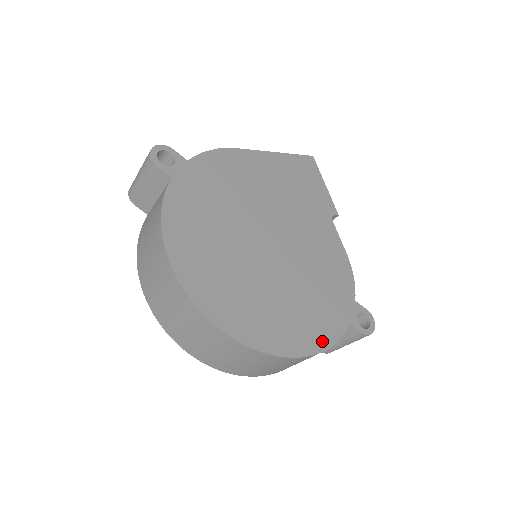
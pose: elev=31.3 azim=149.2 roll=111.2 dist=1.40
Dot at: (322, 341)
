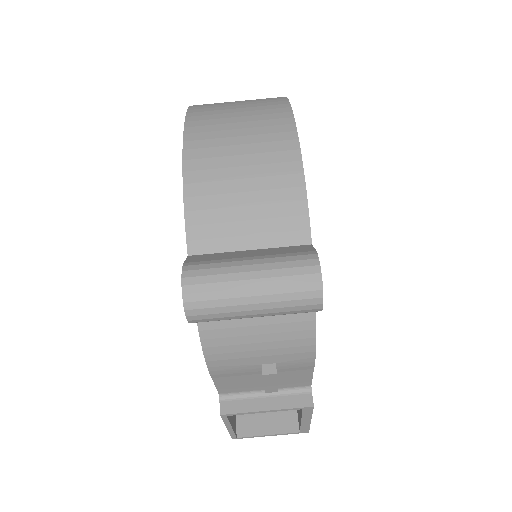
Dot at: occluded
